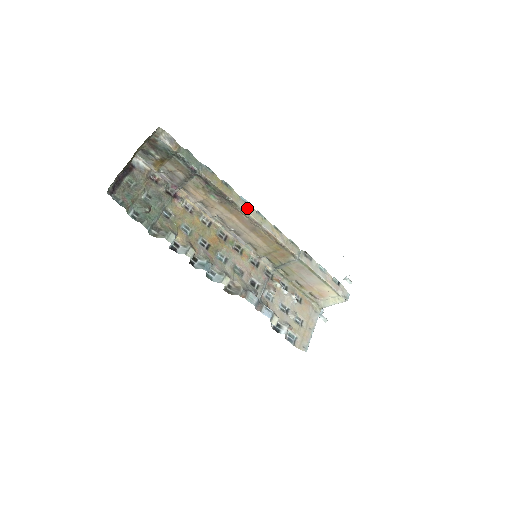
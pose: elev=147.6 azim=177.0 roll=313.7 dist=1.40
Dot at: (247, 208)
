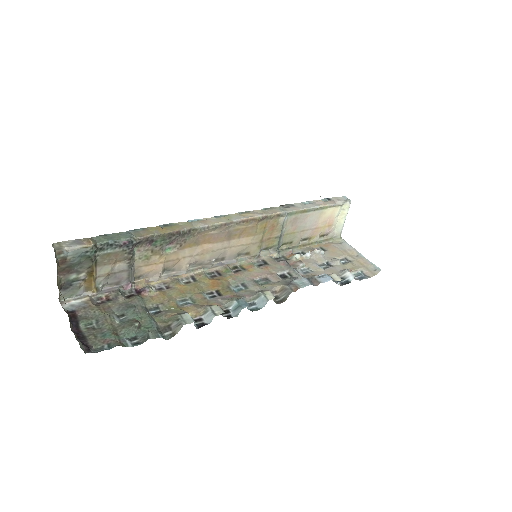
Dot at: (205, 222)
